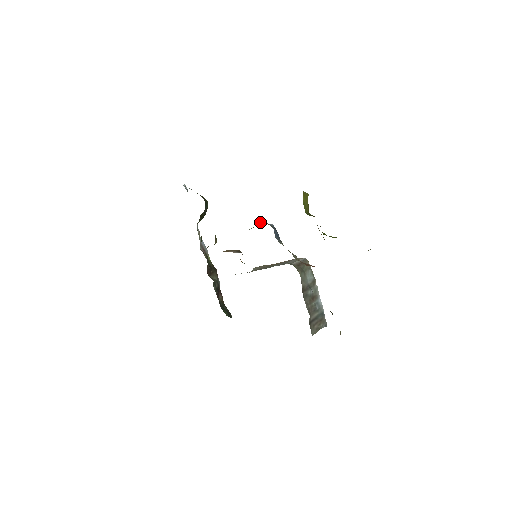
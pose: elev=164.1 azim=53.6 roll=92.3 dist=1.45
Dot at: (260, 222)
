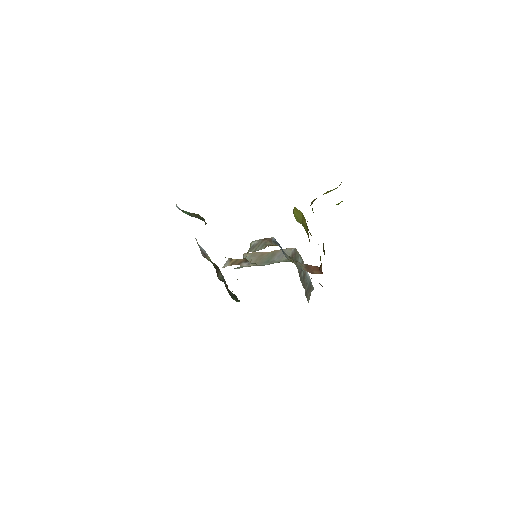
Dot at: (266, 241)
